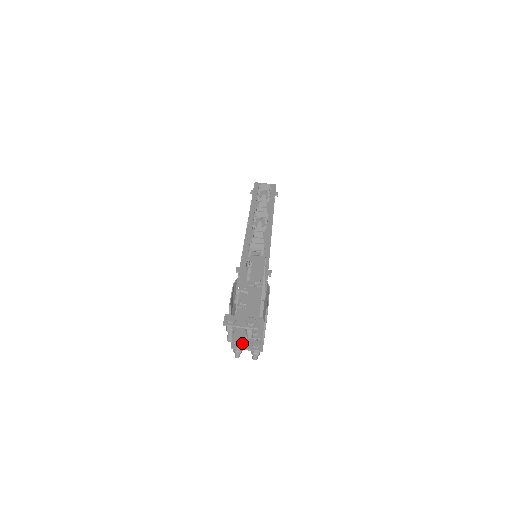
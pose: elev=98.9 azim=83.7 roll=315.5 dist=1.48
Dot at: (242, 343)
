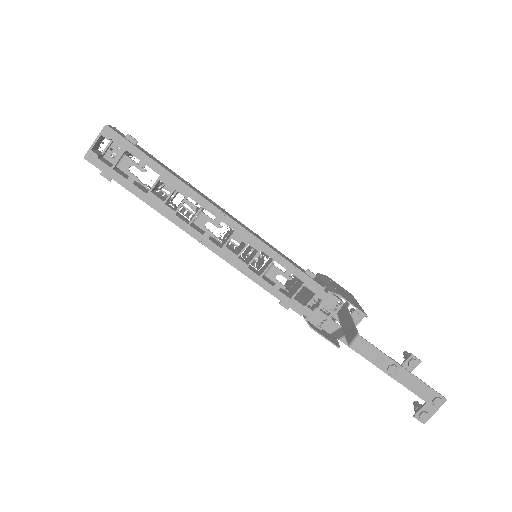
Dot at: occluded
